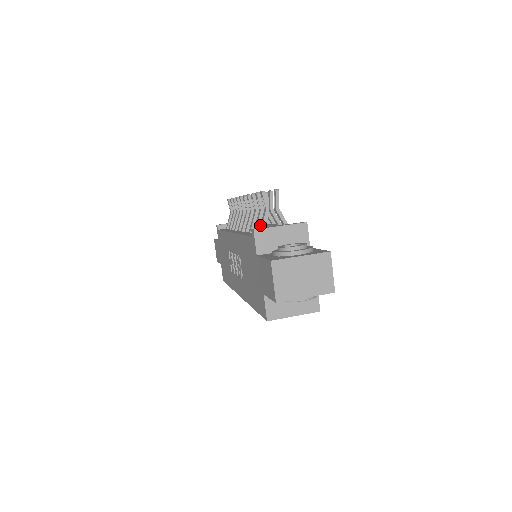
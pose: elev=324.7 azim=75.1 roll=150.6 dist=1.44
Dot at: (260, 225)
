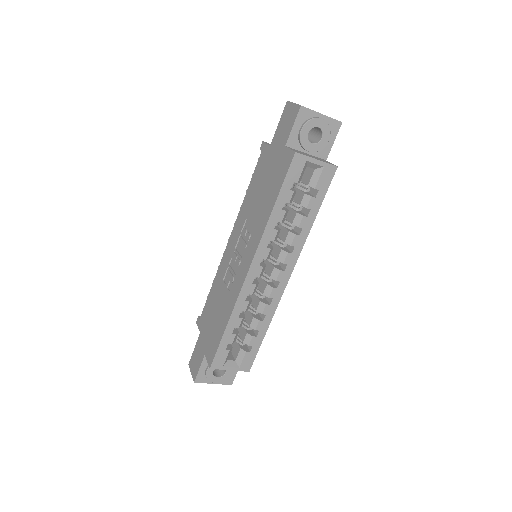
Dot at: occluded
